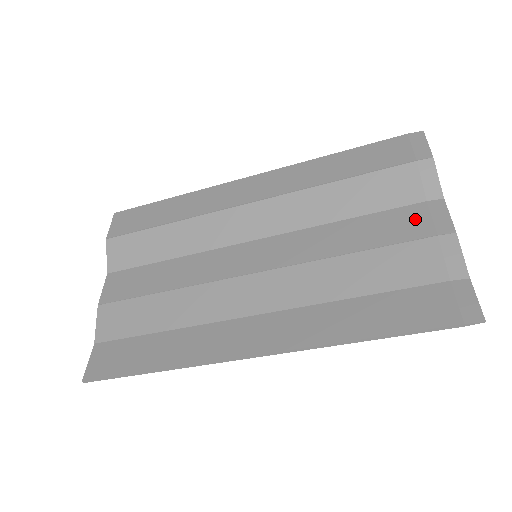
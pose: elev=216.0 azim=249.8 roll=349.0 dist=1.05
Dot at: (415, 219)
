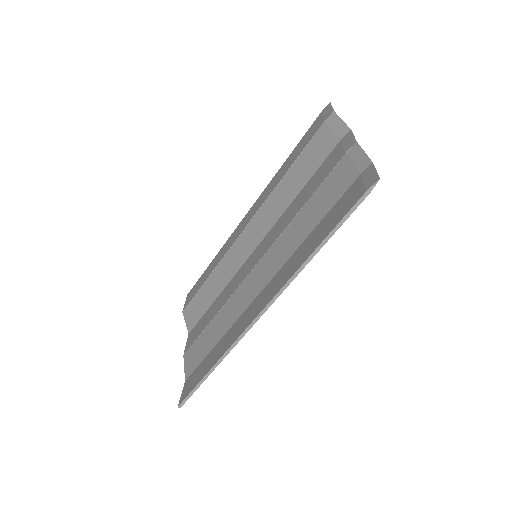
Dot at: (334, 156)
